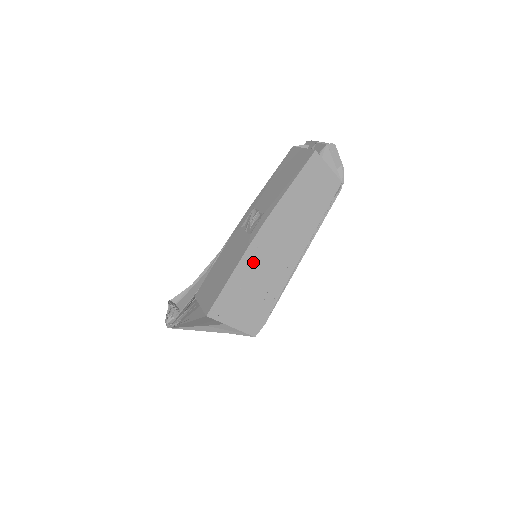
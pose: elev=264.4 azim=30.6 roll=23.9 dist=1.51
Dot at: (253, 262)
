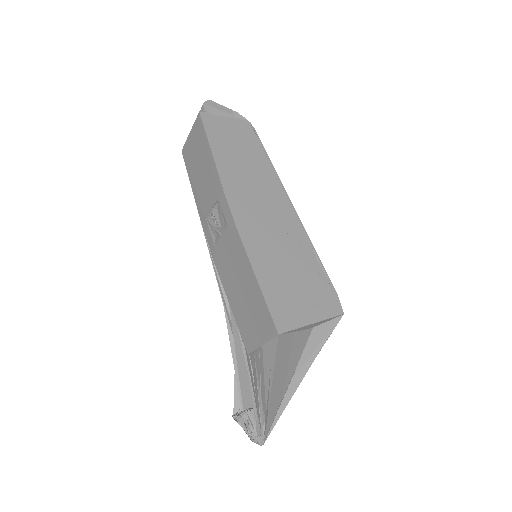
Dot at: (258, 243)
